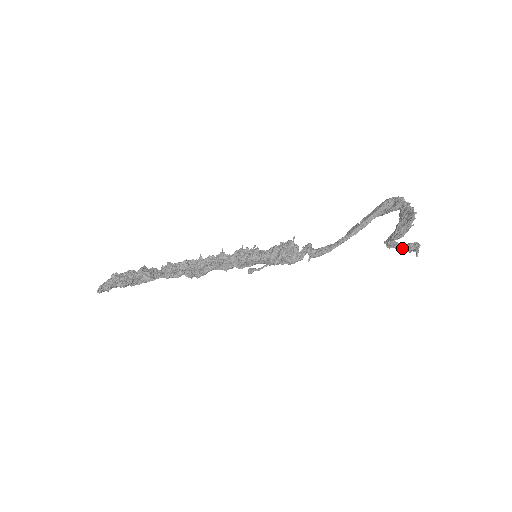
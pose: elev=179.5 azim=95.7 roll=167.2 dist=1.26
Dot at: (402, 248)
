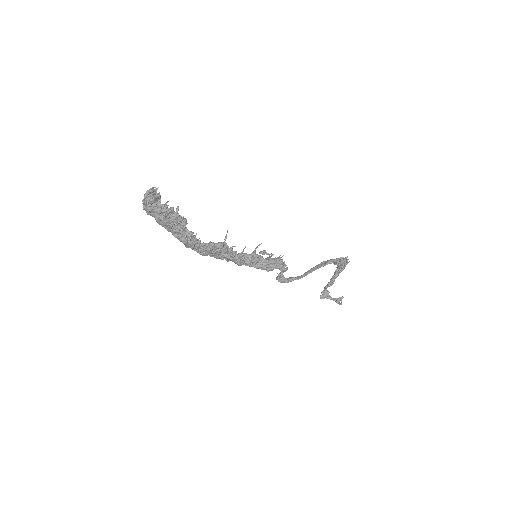
Dot at: (332, 298)
